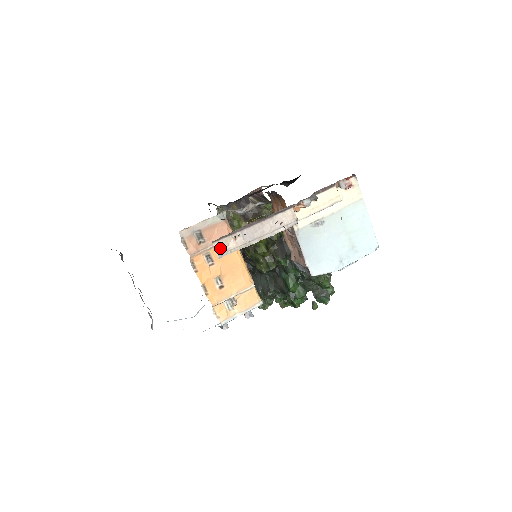
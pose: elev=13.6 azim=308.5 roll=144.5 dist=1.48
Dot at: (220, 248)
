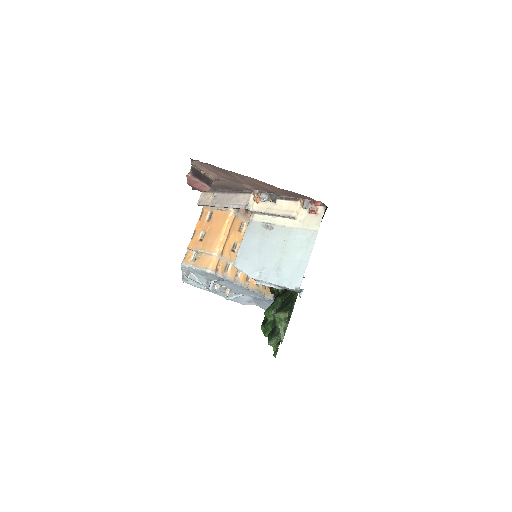
Dot at: (202, 198)
